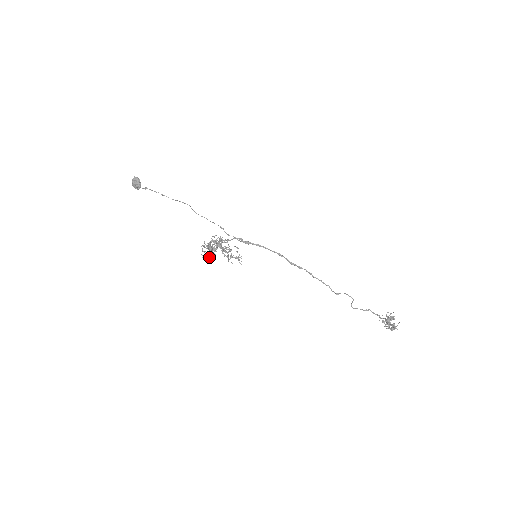
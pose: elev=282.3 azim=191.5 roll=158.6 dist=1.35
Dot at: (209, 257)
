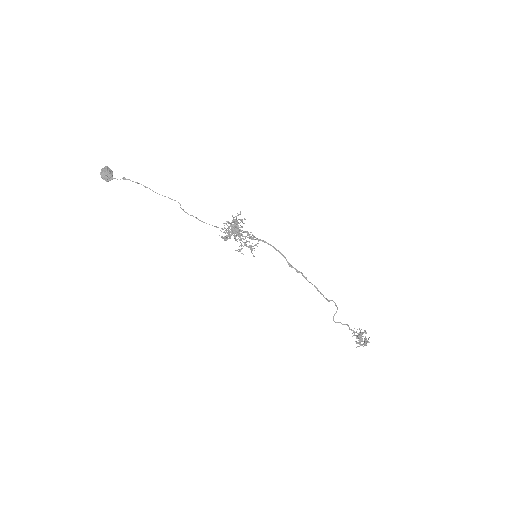
Dot at: (225, 240)
